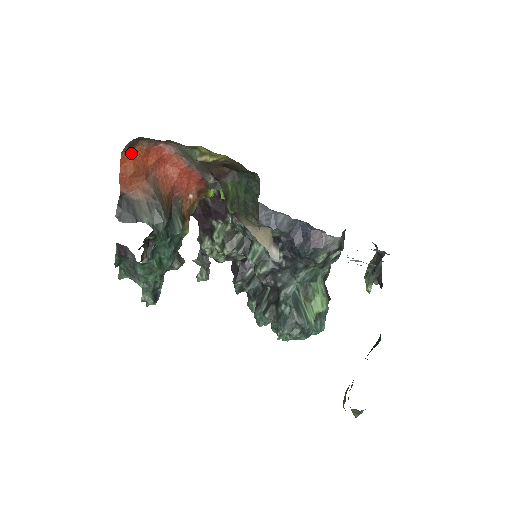
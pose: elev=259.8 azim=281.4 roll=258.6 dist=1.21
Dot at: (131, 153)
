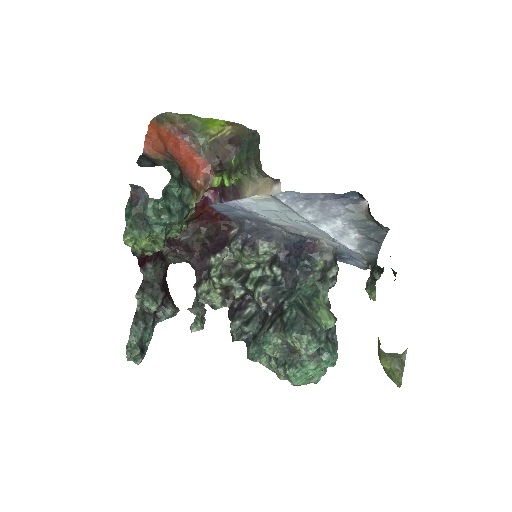
Dot at: (157, 128)
